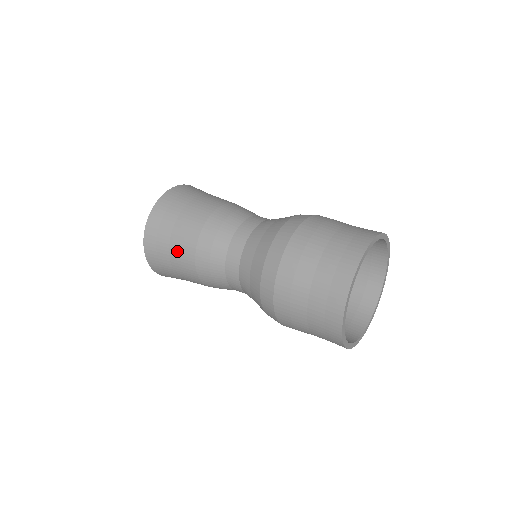
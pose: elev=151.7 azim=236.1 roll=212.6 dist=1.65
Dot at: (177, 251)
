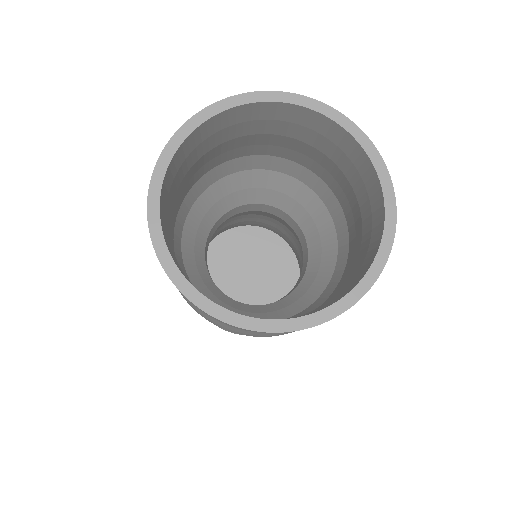
Dot at: occluded
